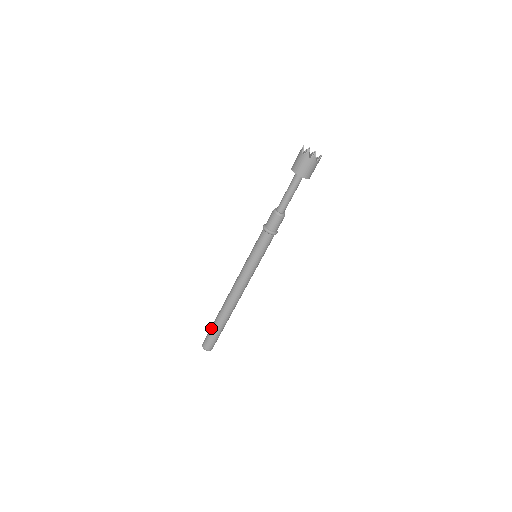
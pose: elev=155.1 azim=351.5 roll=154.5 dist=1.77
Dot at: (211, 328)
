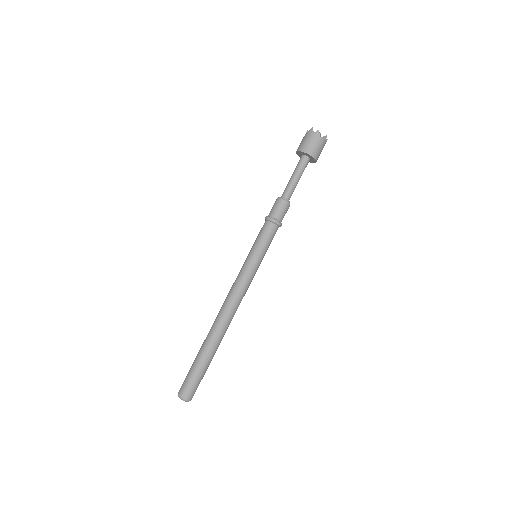
Dot at: (193, 362)
